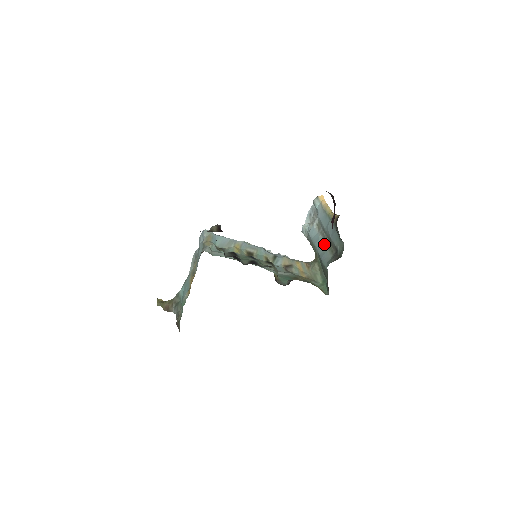
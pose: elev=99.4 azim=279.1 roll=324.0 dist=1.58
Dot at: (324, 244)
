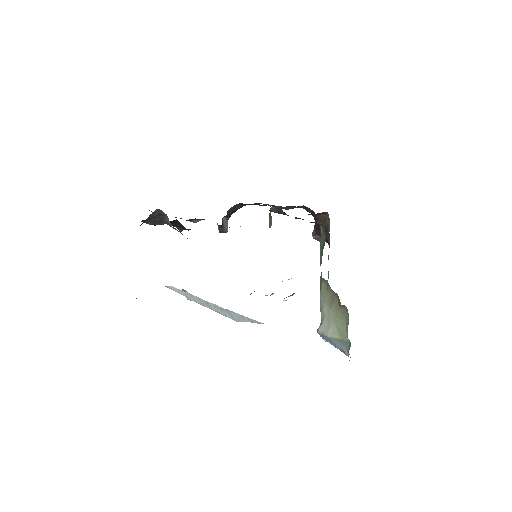
Dot at: occluded
